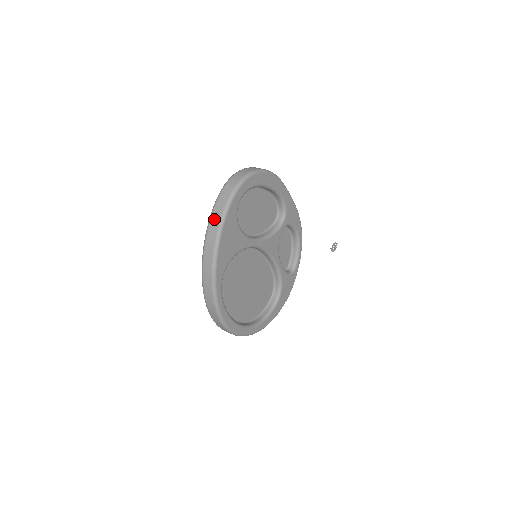
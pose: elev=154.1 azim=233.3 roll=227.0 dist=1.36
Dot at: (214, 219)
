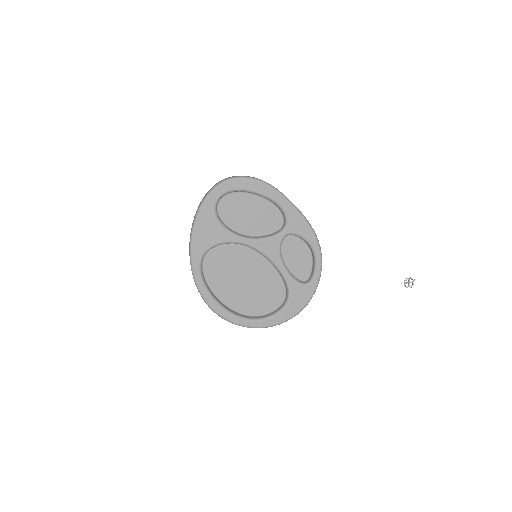
Dot at: (196, 211)
